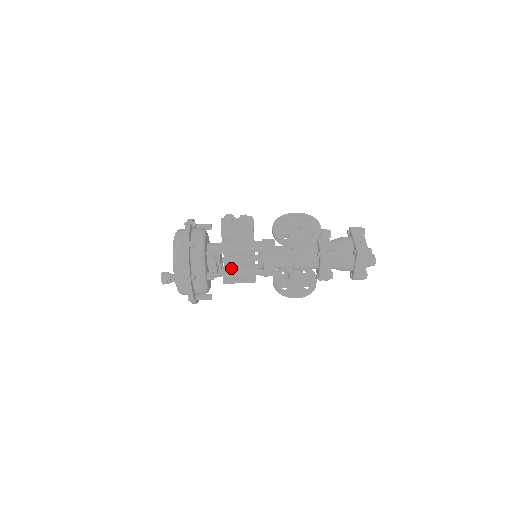
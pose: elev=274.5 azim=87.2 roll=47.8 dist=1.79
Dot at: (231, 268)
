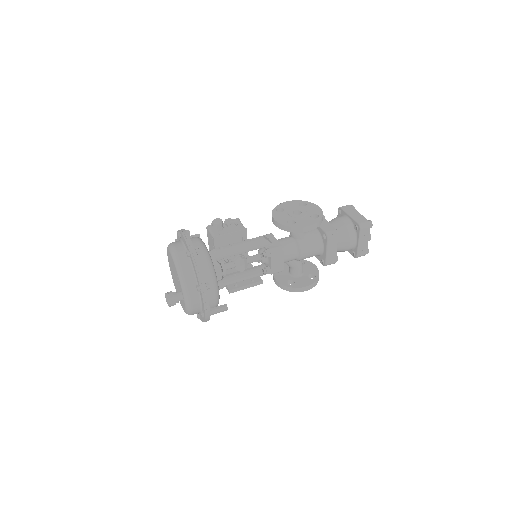
Dot at: (233, 275)
